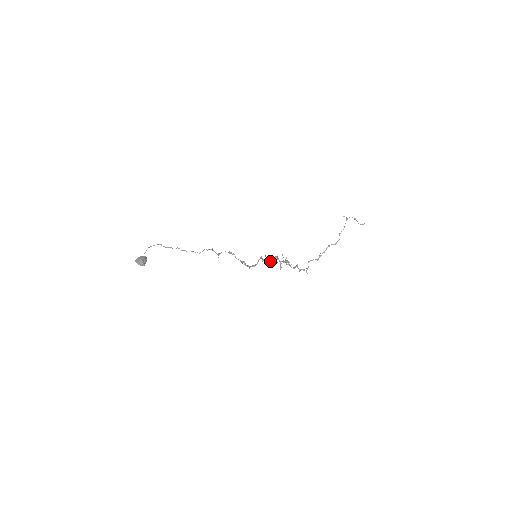
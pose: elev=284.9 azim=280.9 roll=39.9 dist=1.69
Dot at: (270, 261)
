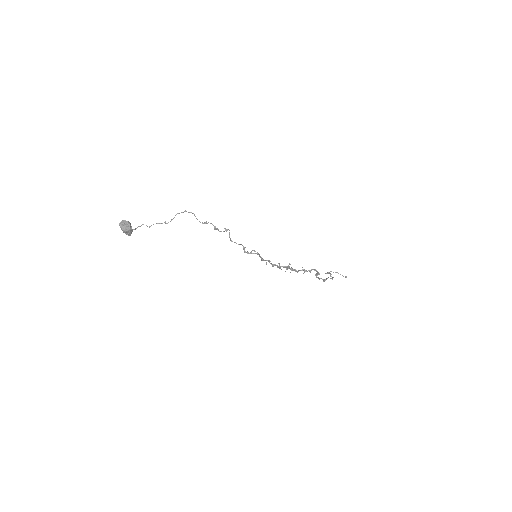
Dot at: (274, 265)
